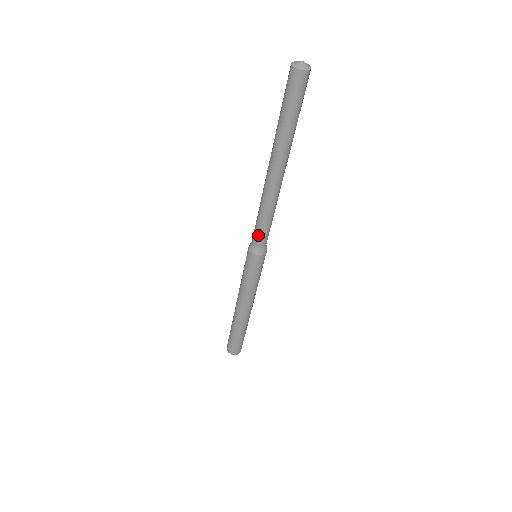
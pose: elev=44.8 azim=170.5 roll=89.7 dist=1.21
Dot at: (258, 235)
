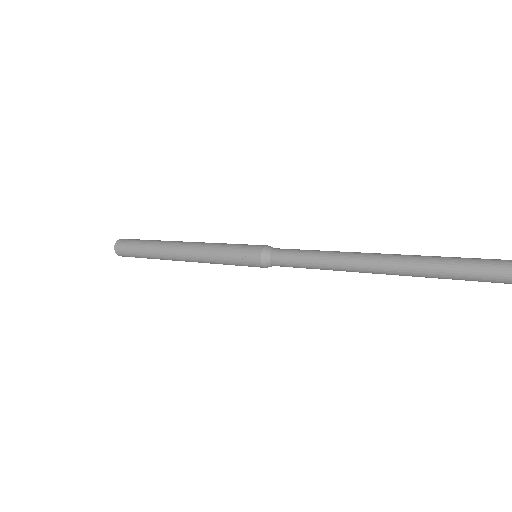
Dot at: (289, 266)
